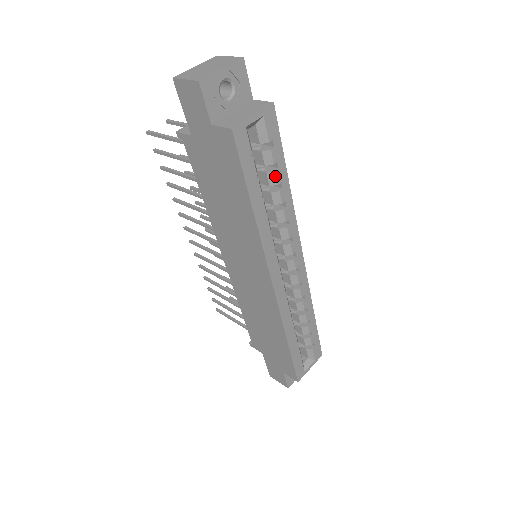
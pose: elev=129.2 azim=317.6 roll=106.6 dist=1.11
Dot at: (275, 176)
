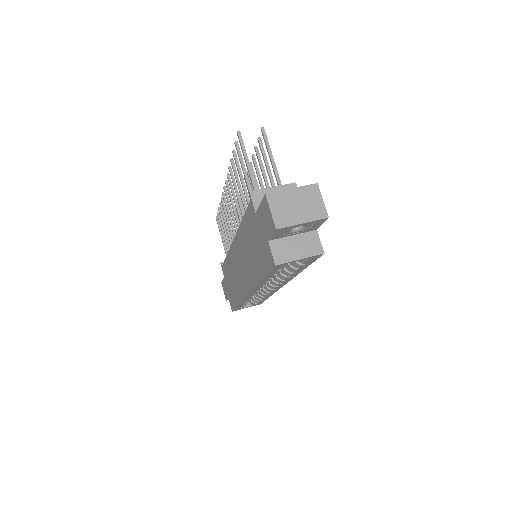
Dot at: (293, 270)
